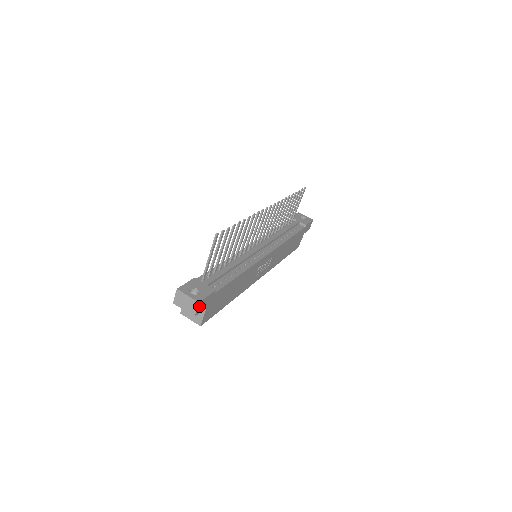
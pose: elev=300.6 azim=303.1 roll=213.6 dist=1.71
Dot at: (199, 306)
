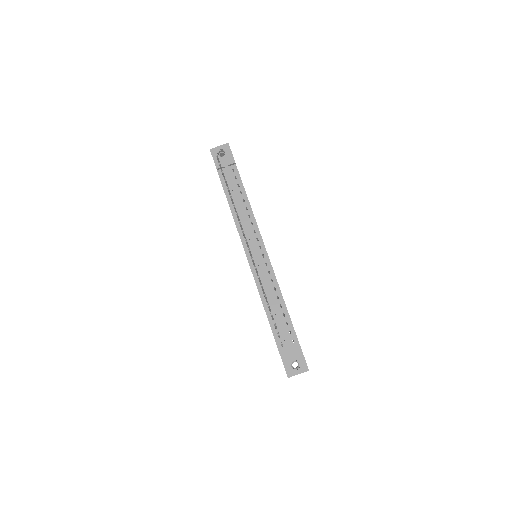
Dot at: (307, 367)
